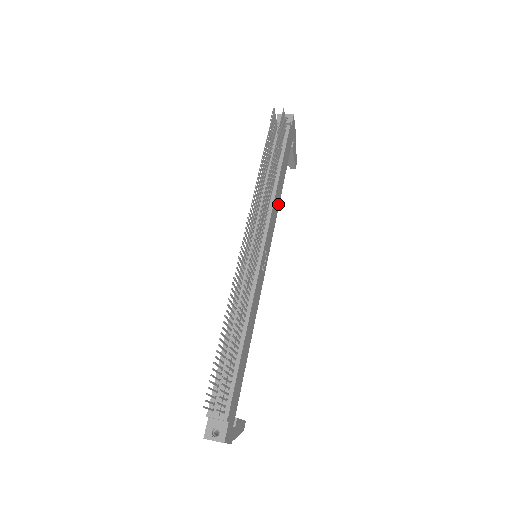
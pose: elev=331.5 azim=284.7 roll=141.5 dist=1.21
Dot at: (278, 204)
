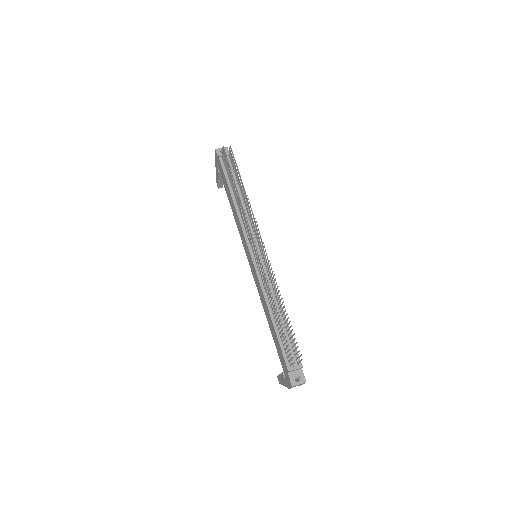
Dot at: occluded
